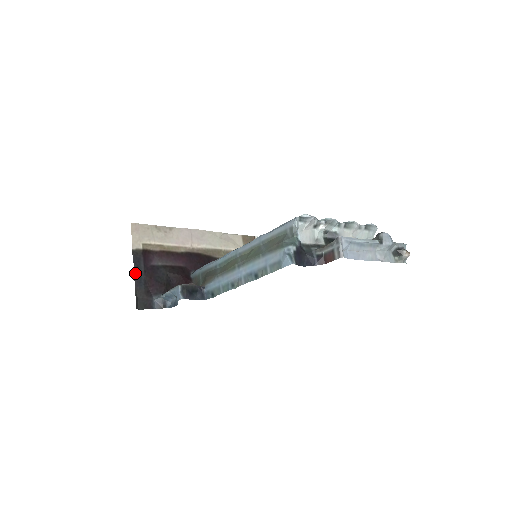
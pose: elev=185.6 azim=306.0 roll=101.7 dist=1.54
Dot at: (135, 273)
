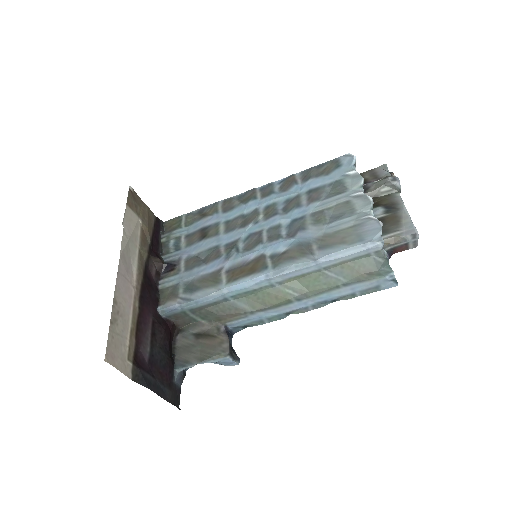
Dot at: (156, 392)
